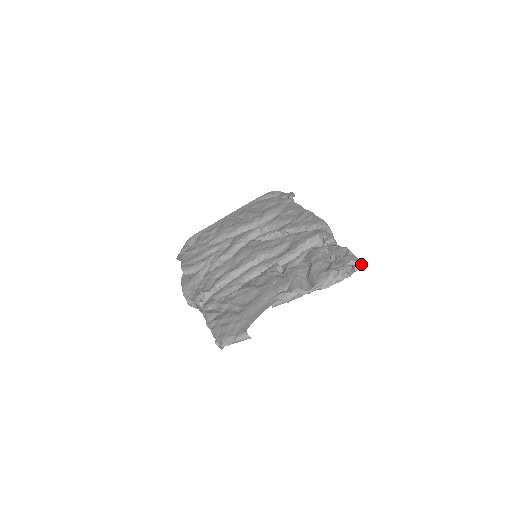
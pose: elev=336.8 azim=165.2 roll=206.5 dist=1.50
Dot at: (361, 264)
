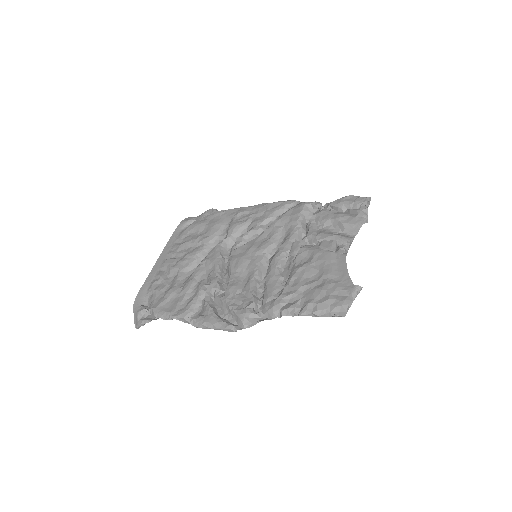
Dot at: occluded
